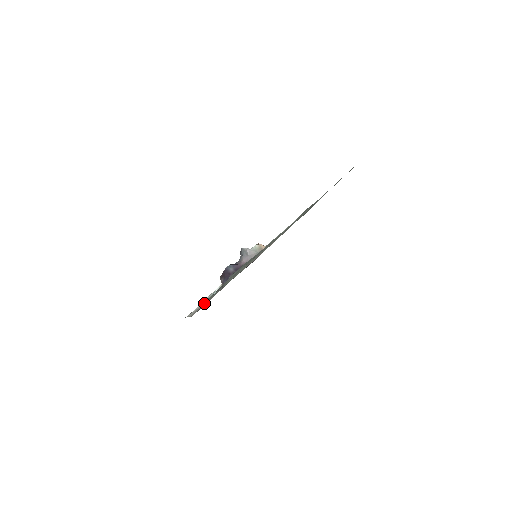
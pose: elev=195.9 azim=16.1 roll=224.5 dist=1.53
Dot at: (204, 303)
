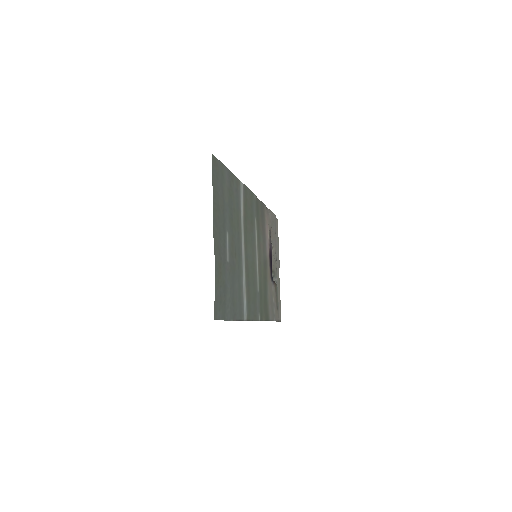
Dot at: (278, 303)
